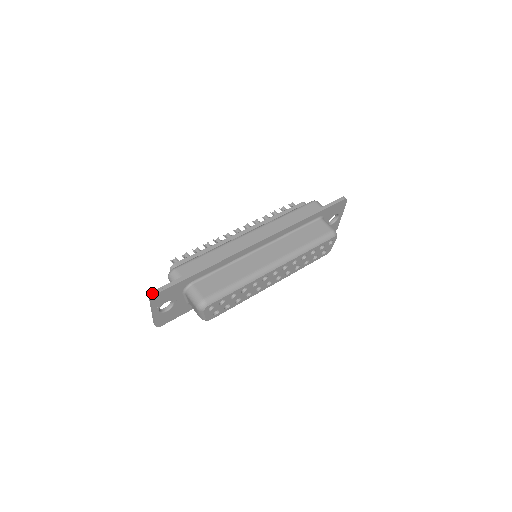
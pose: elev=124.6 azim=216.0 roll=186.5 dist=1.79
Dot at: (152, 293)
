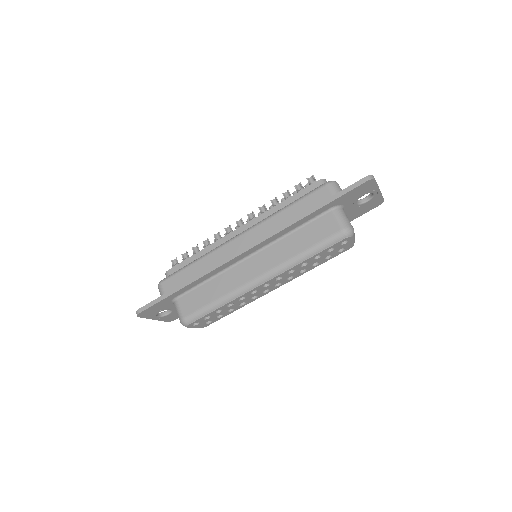
Dot at: (136, 312)
